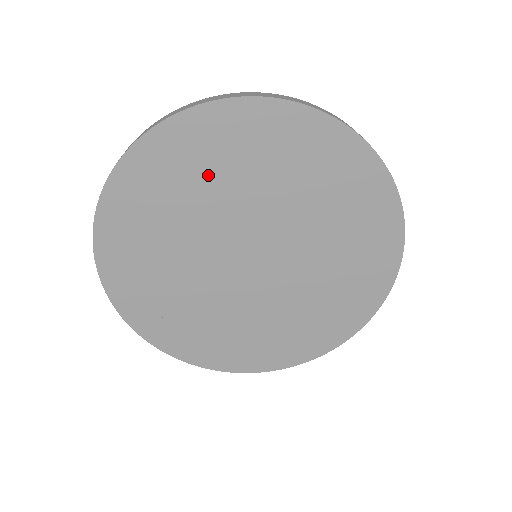
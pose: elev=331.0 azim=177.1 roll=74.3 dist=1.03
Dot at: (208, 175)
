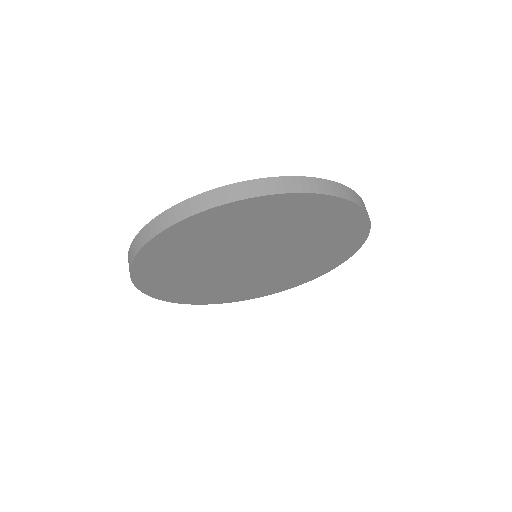
Dot at: (219, 236)
